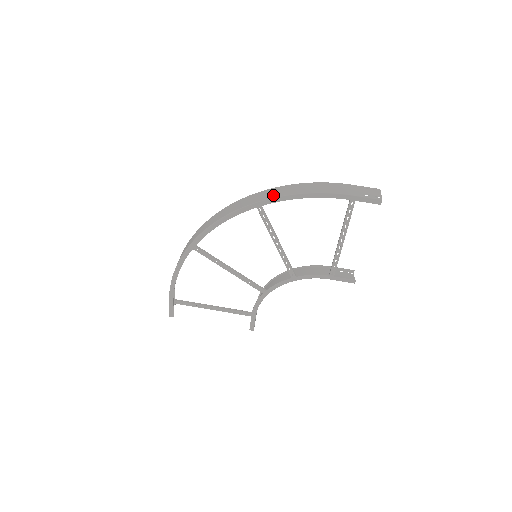
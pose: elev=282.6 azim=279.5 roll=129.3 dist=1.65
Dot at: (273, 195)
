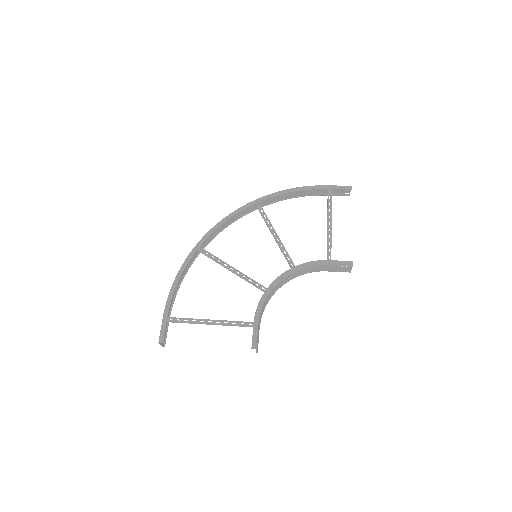
Dot at: occluded
